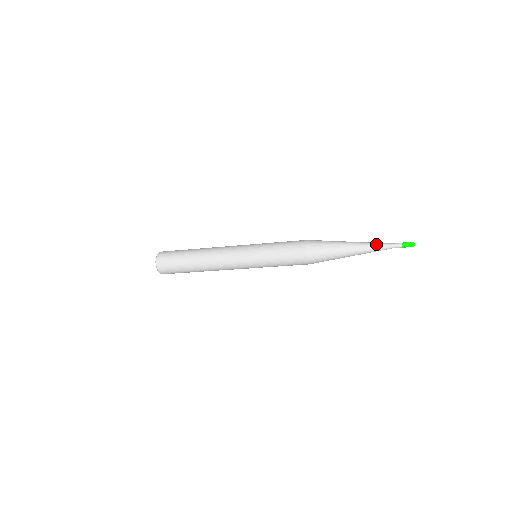
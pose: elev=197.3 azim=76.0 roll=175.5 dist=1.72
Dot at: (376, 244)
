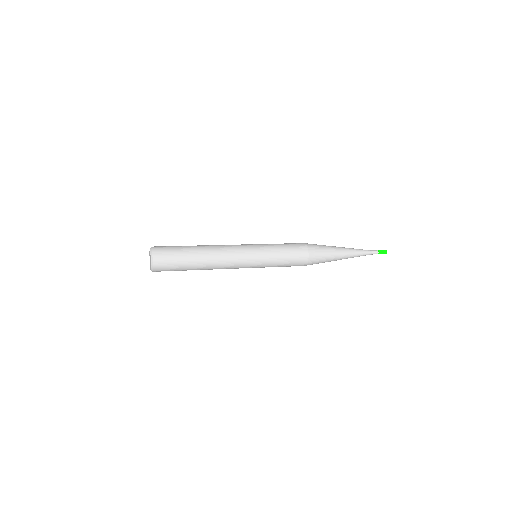
Dot at: (361, 254)
